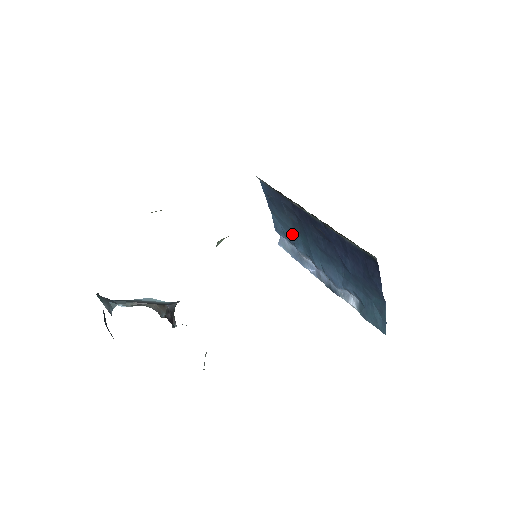
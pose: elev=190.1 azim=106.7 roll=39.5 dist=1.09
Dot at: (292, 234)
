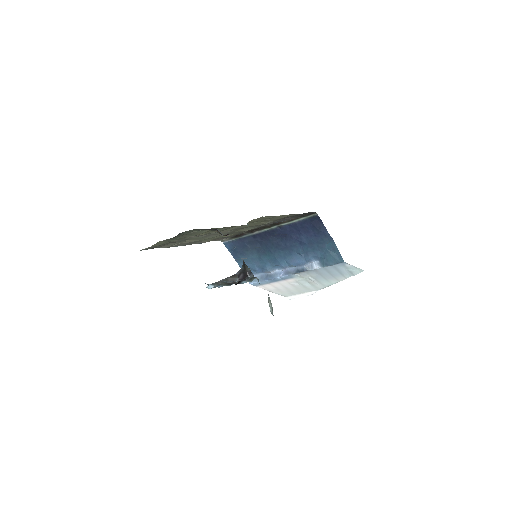
Dot at: (258, 262)
